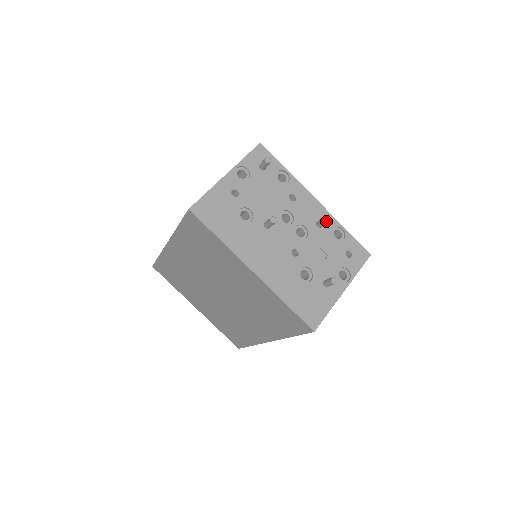
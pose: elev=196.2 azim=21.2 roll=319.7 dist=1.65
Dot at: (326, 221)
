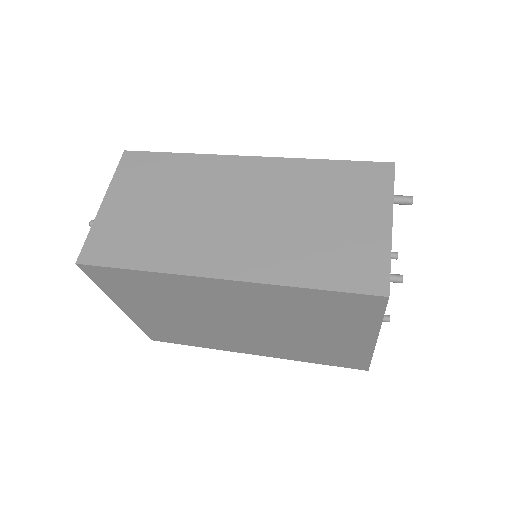
Dot at: occluded
